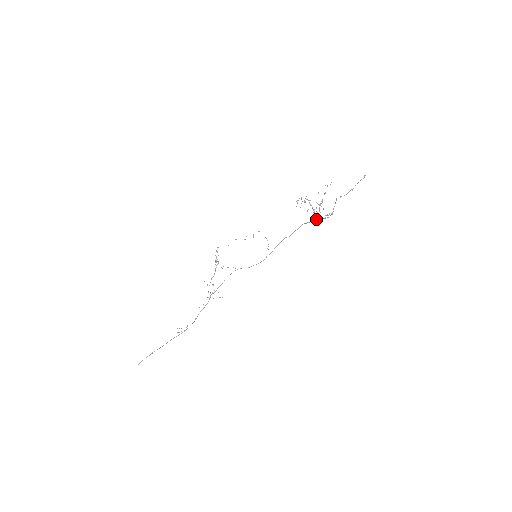
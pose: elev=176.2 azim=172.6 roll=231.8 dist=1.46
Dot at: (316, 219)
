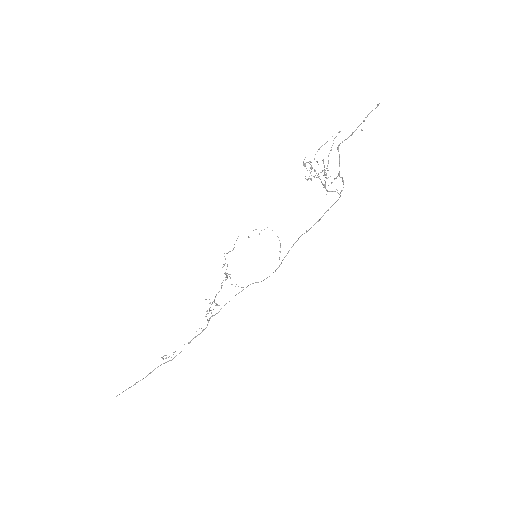
Dot at: (337, 200)
